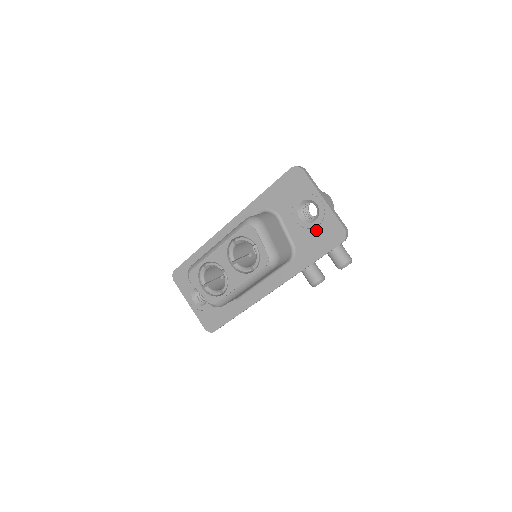
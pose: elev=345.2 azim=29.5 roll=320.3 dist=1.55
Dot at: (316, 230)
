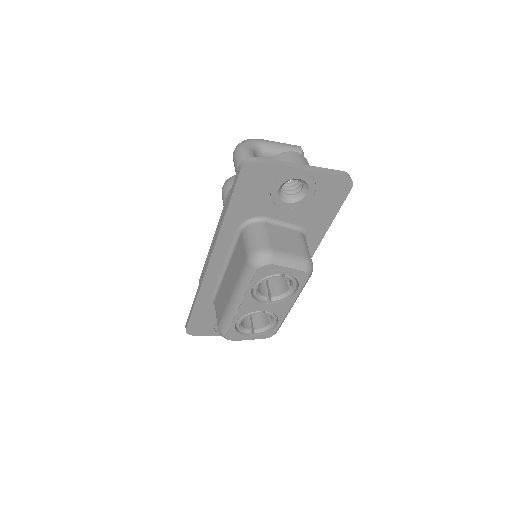
Dot at: (315, 199)
